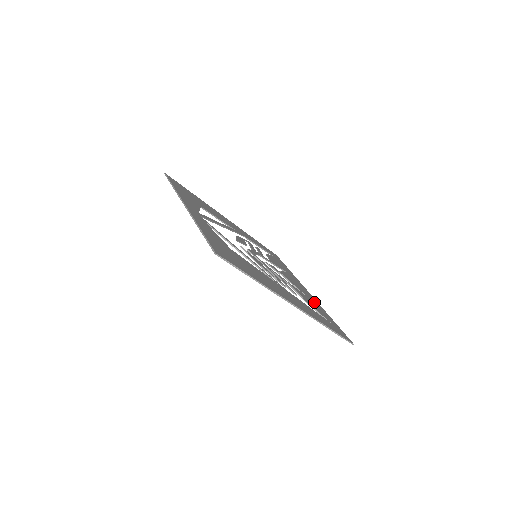
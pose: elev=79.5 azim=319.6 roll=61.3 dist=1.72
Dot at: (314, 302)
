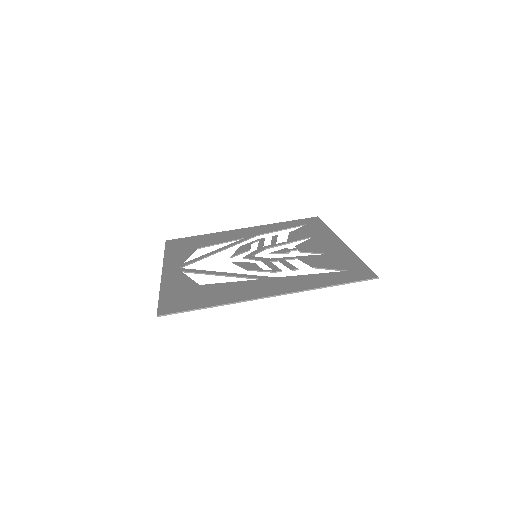
Dot at: (337, 254)
